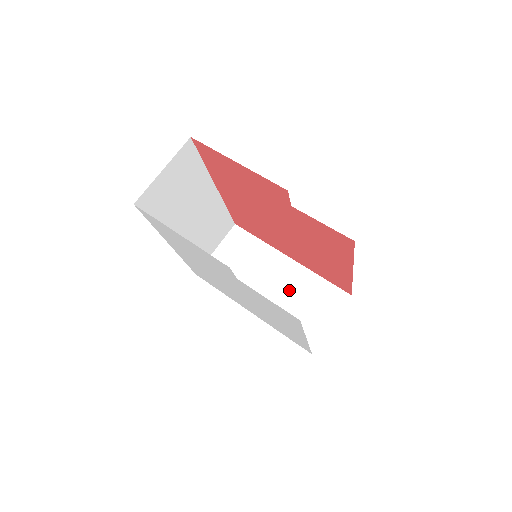
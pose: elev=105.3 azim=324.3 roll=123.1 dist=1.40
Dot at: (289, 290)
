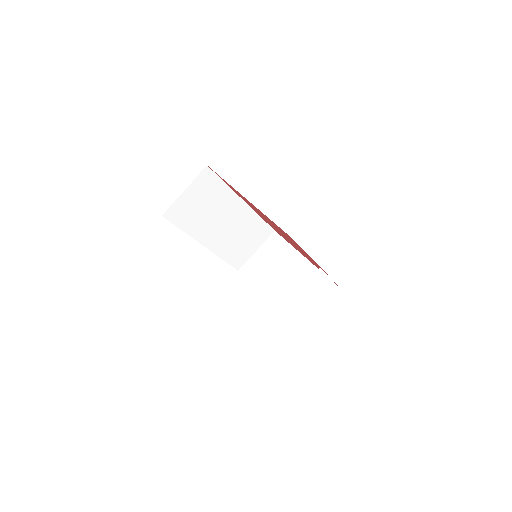
Dot at: (236, 228)
